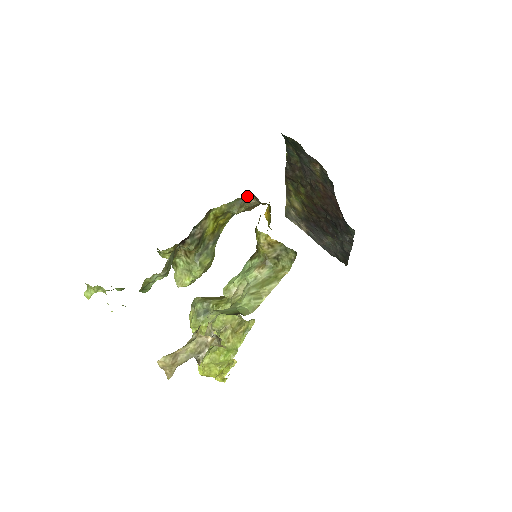
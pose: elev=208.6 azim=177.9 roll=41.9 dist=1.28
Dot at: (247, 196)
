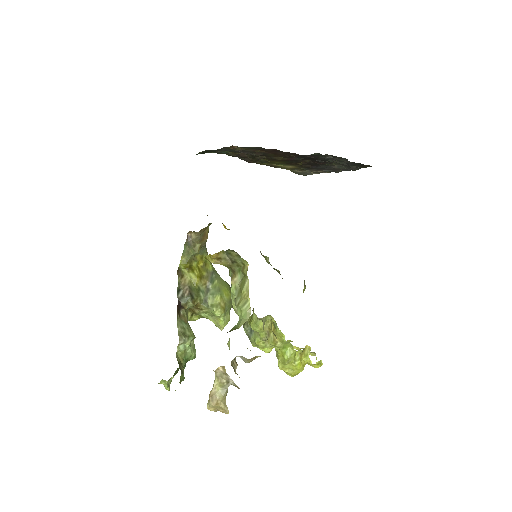
Dot at: (189, 236)
